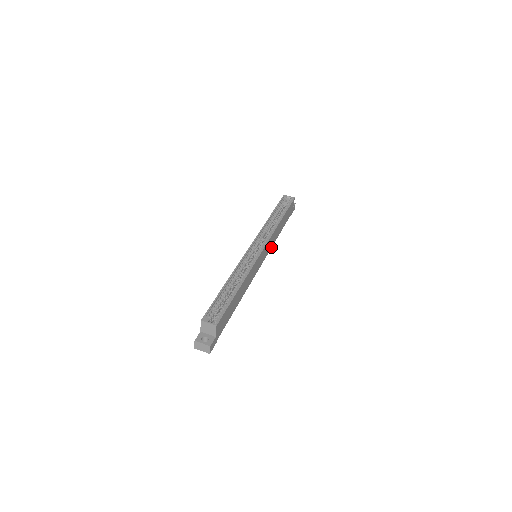
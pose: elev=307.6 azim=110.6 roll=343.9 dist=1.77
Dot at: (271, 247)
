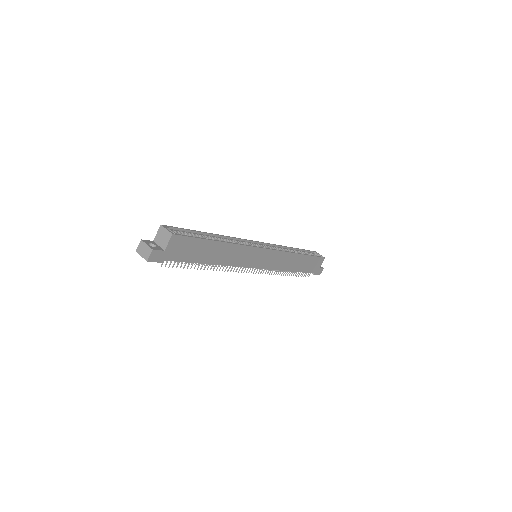
Dot at: (276, 269)
